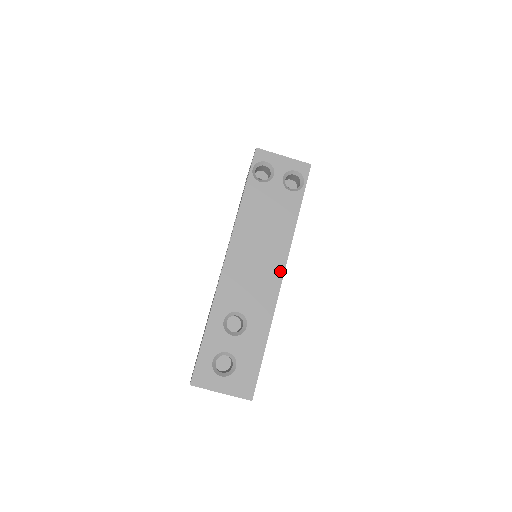
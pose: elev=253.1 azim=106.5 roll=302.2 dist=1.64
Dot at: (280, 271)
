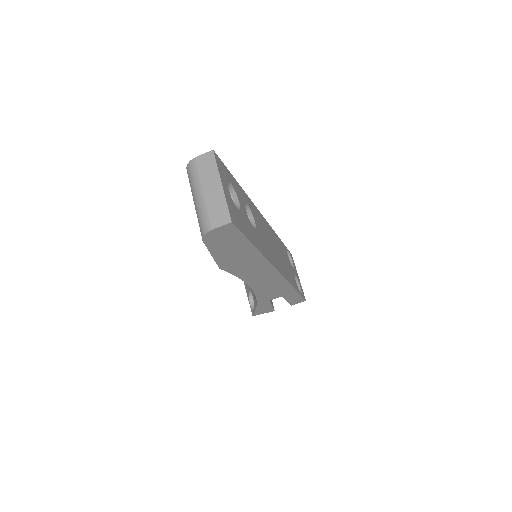
Dot at: (279, 269)
